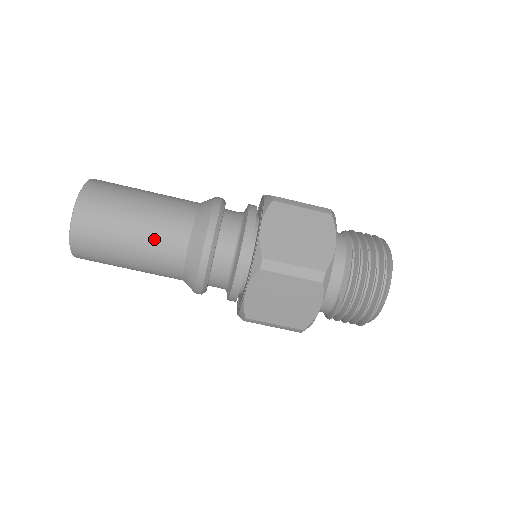
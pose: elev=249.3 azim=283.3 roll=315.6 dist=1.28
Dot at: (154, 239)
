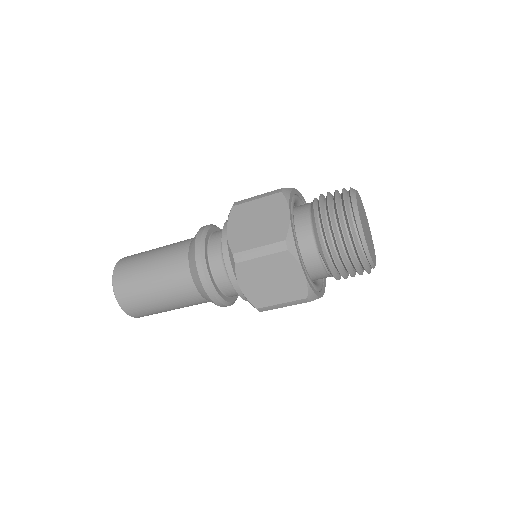
Dot at: (167, 279)
